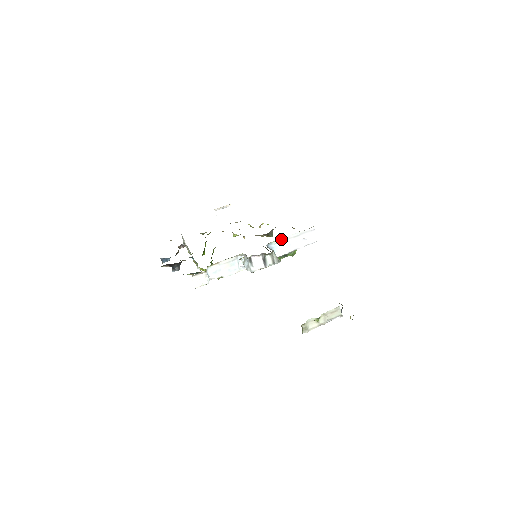
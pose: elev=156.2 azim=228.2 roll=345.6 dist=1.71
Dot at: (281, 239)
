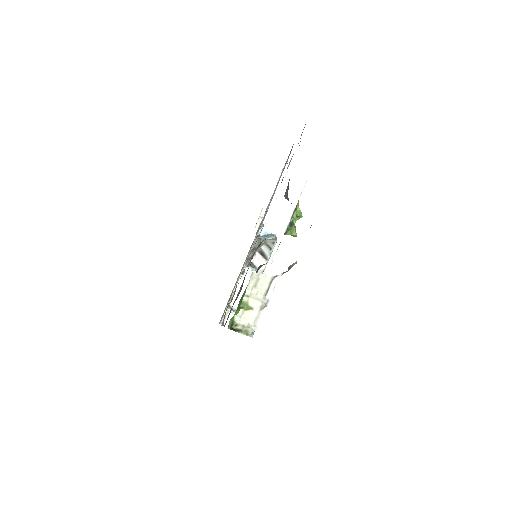
Dot at: (265, 217)
